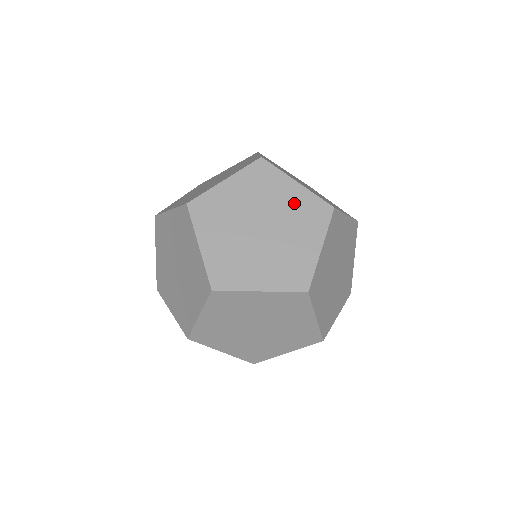
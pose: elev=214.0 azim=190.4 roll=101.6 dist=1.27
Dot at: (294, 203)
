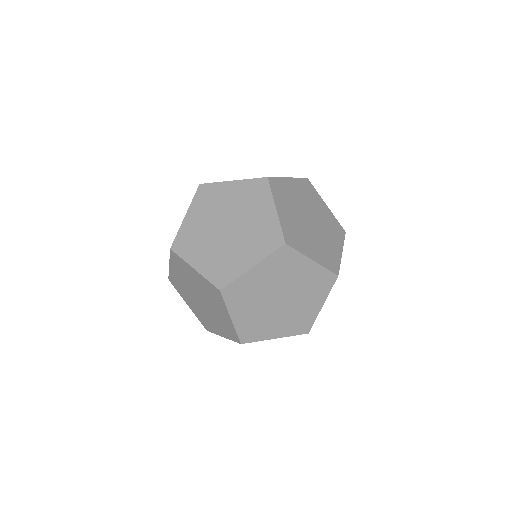
Dot at: (202, 285)
